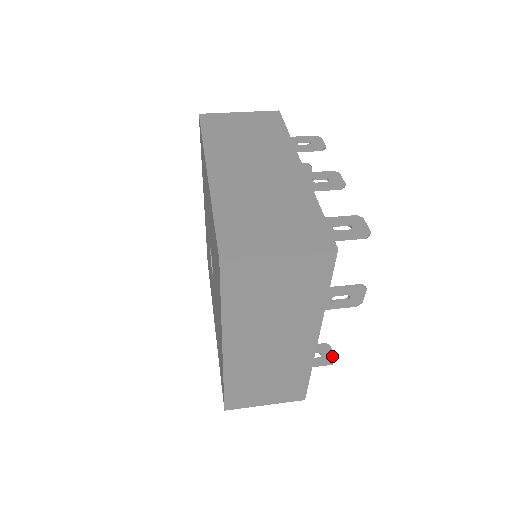
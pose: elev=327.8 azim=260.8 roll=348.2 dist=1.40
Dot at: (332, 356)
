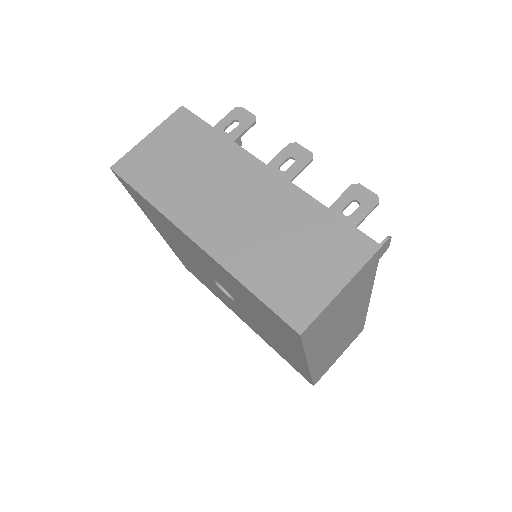
Dot at: occluded
